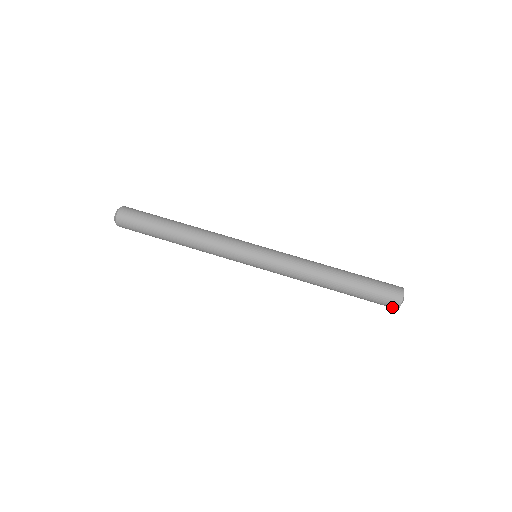
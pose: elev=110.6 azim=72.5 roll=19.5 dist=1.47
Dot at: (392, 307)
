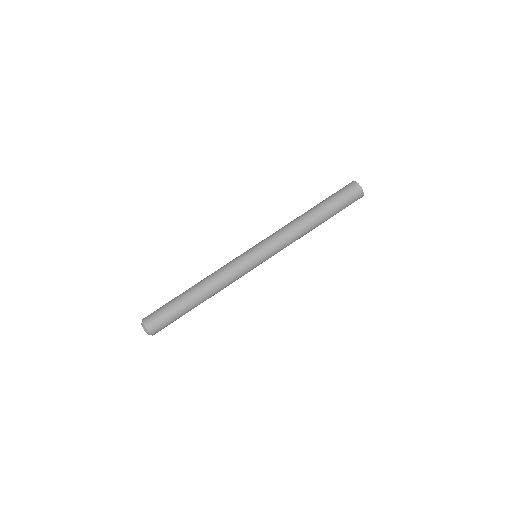
Dot at: (359, 195)
